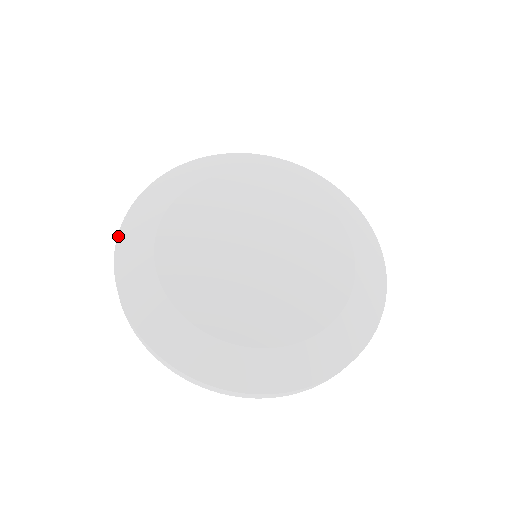
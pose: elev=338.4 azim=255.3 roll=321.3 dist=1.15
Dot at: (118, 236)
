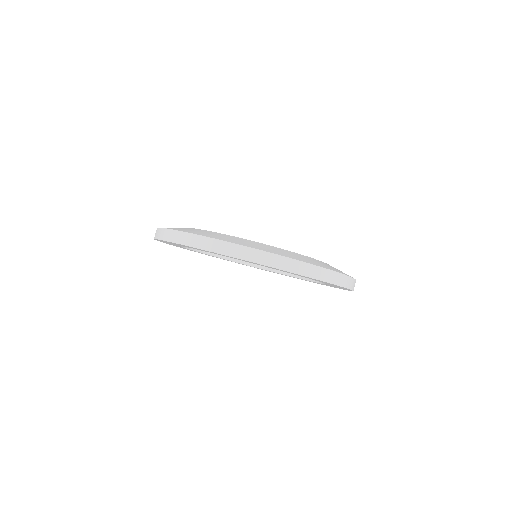
Dot at: occluded
